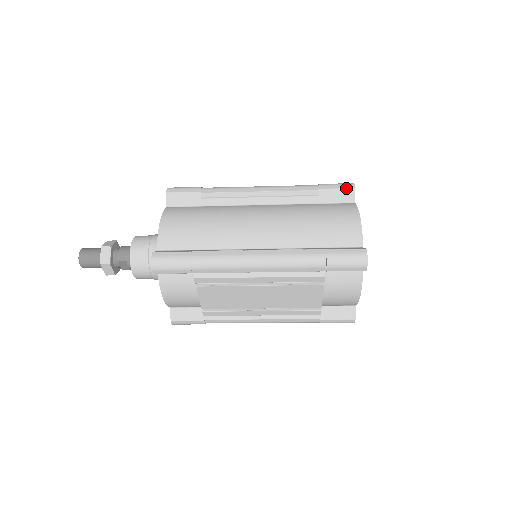
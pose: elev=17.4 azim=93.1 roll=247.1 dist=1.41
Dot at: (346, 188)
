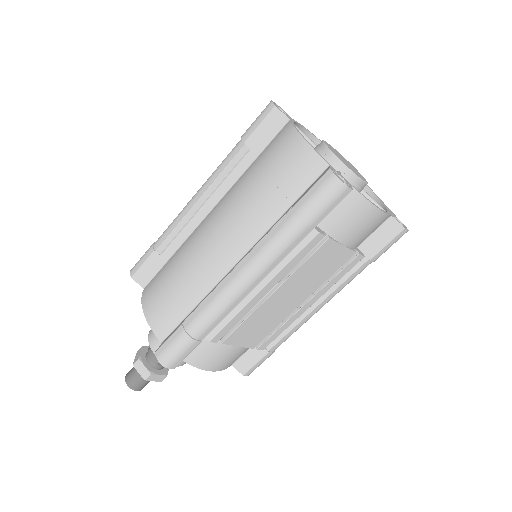
Dot at: (267, 115)
